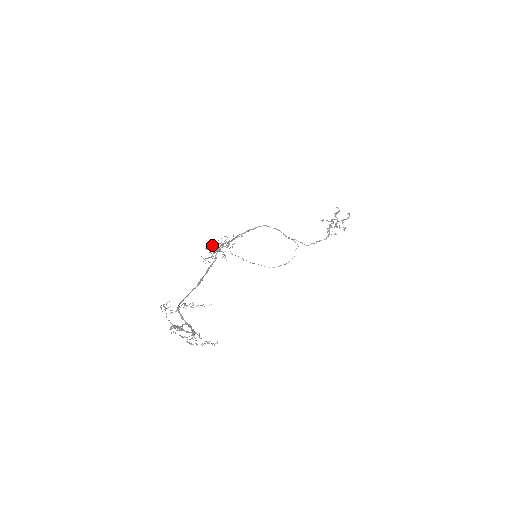
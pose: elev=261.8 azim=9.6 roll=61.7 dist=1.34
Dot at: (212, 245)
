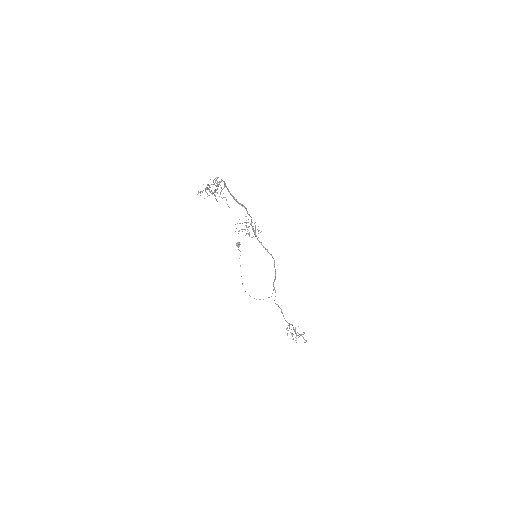
Dot at: occluded
